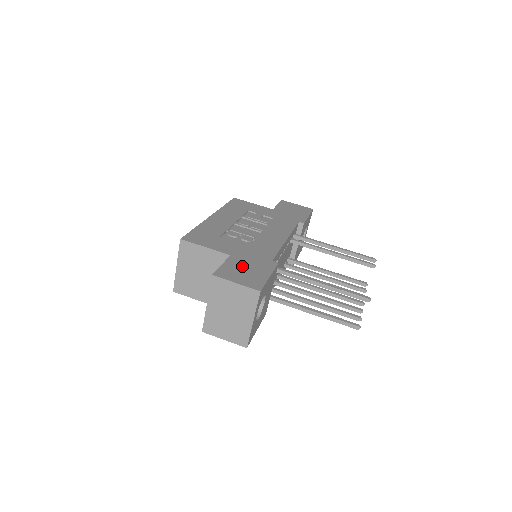
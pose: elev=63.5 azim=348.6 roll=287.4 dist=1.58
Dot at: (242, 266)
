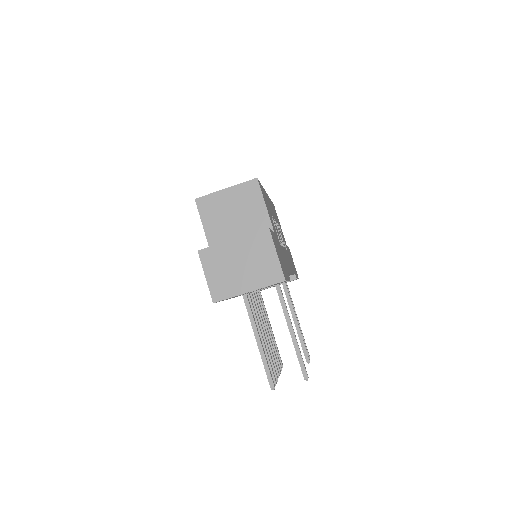
Dot at: occluded
